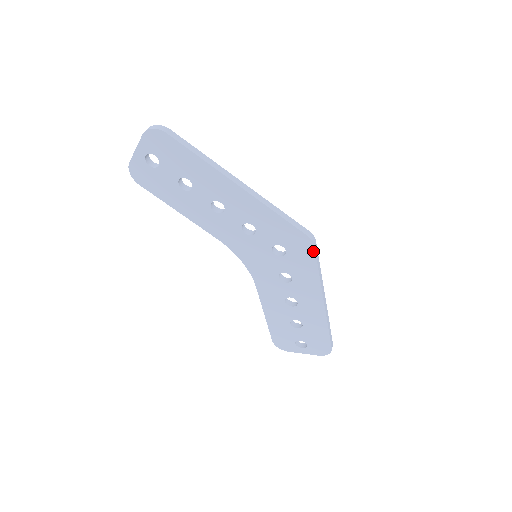
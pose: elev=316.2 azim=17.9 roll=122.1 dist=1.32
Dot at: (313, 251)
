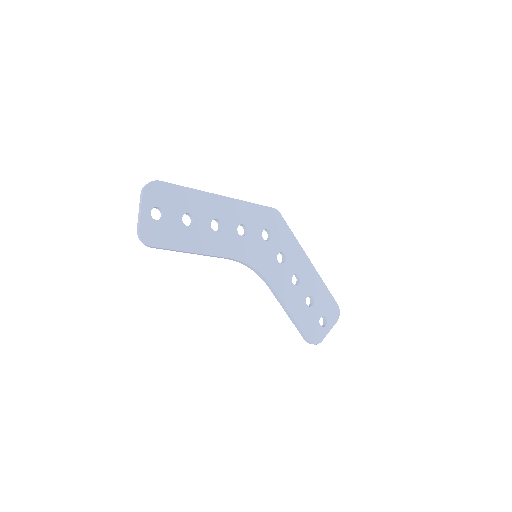
Dot at: (282, 219)
